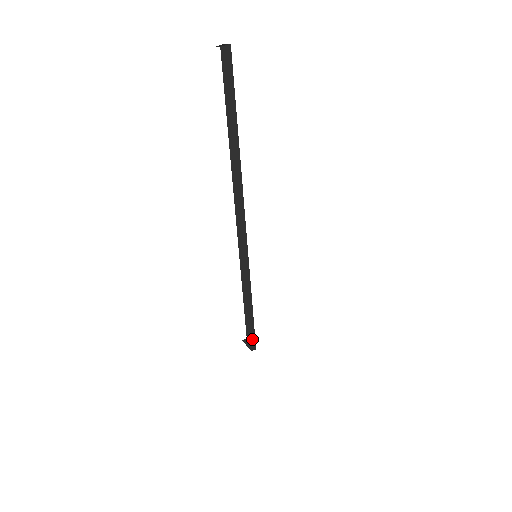
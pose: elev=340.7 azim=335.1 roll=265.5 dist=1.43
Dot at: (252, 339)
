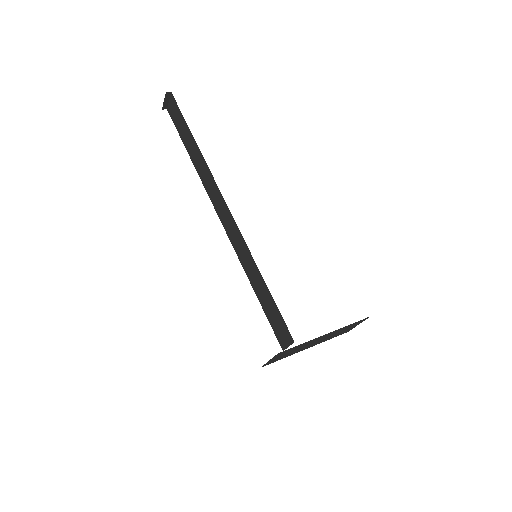
Dot at: (286, 337)
